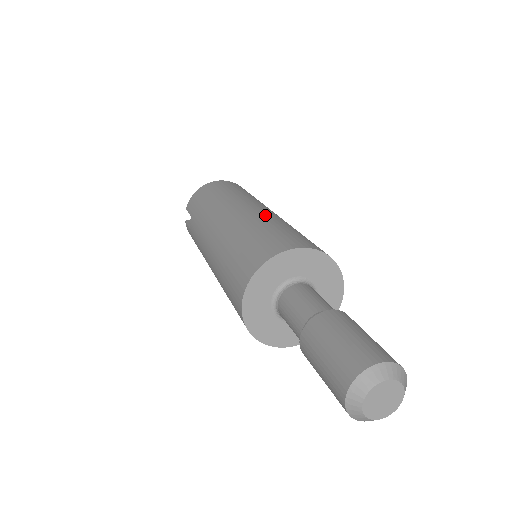
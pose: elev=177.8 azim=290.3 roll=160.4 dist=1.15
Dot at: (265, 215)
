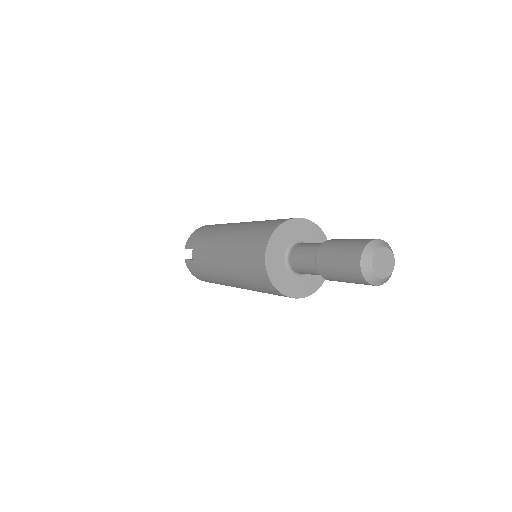
Dot at: occluded
